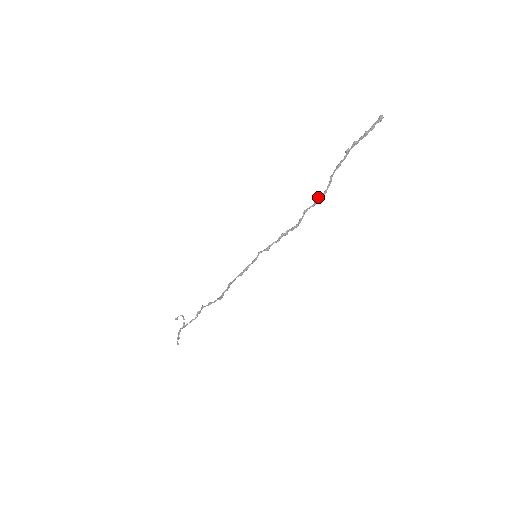
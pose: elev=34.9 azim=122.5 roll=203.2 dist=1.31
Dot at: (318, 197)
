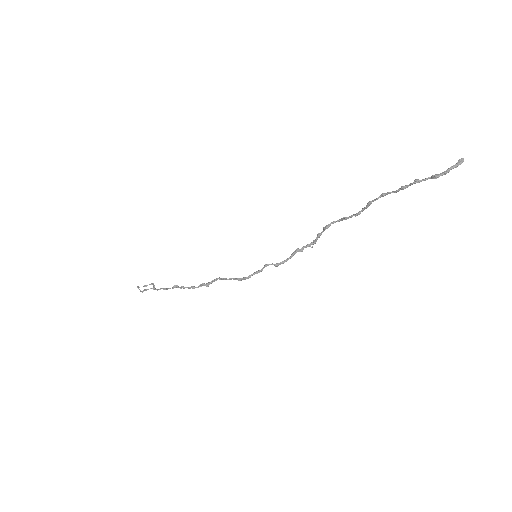
Dot at: (347, 218)
